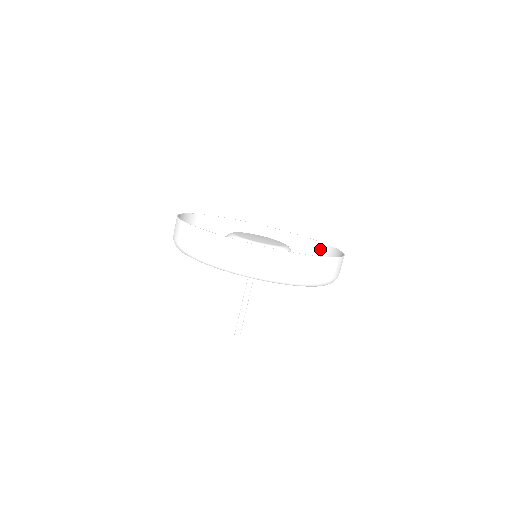
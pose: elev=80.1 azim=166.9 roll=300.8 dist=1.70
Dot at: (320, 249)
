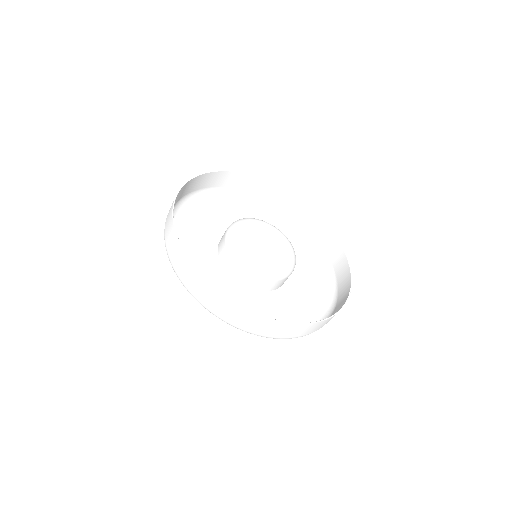
Dot at: (340, 258)
